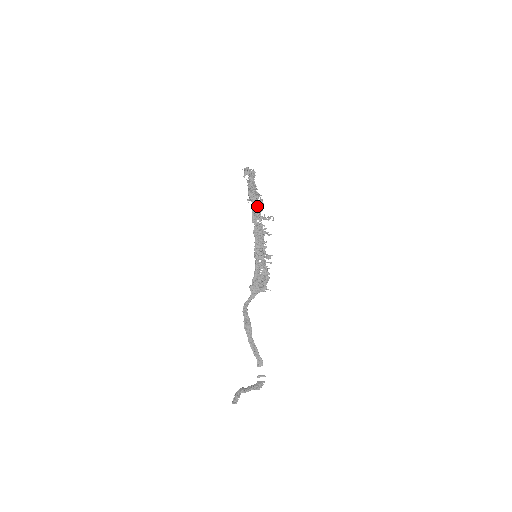
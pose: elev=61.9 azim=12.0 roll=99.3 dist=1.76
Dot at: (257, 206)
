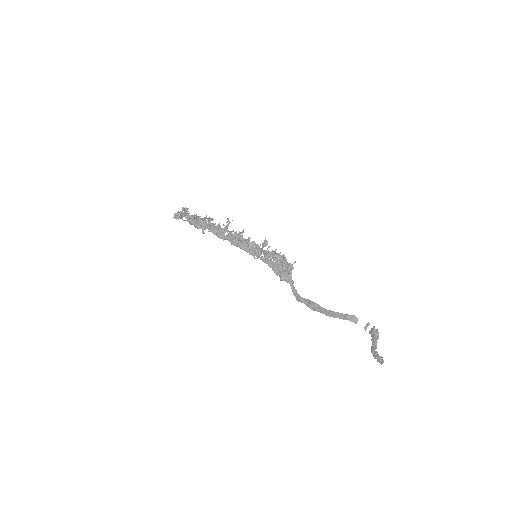
Dot at: (212, 227)
